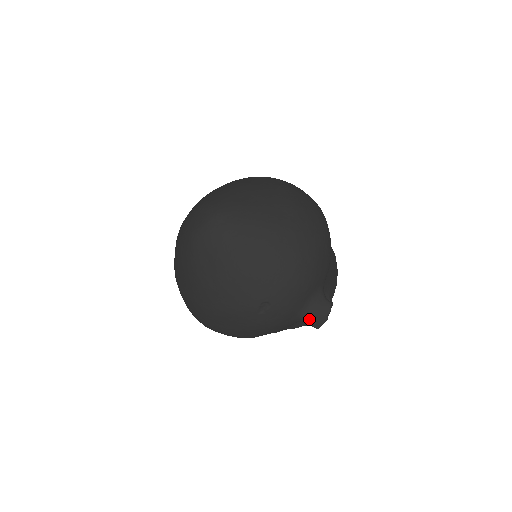
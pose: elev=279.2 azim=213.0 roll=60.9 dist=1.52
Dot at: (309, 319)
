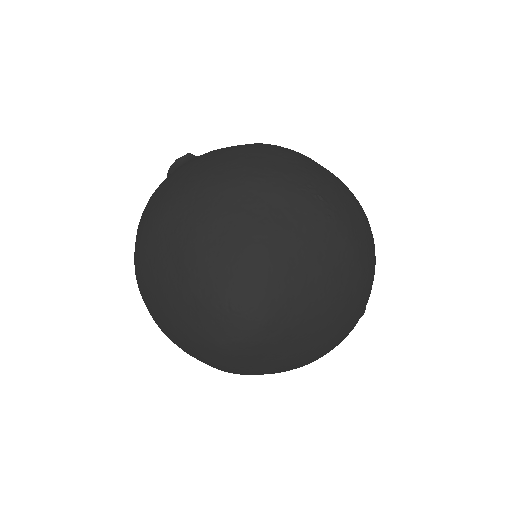
Dot at: occluded
